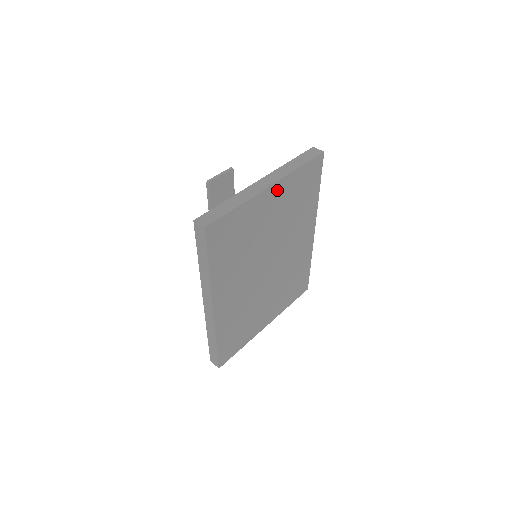
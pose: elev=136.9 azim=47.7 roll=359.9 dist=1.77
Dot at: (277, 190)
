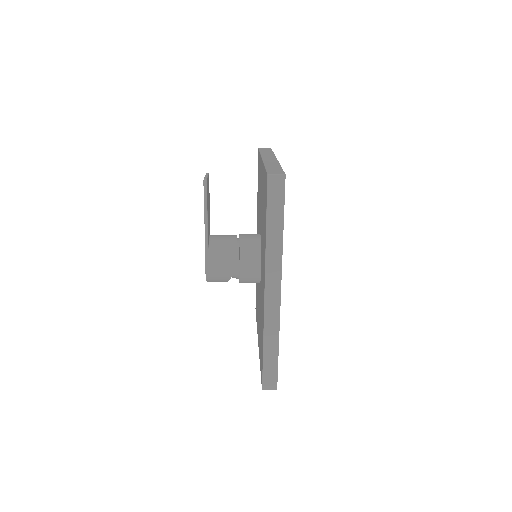
Dot at: occluded
